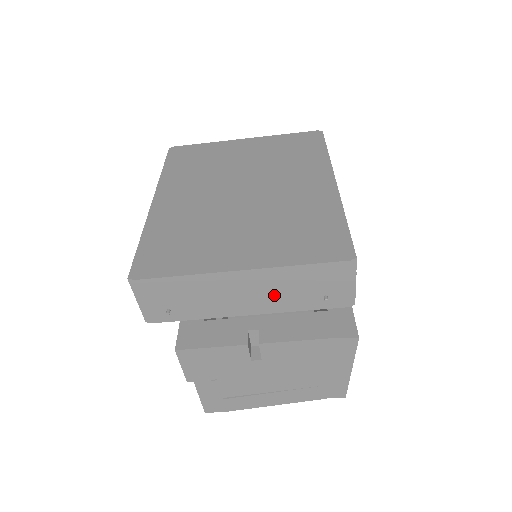
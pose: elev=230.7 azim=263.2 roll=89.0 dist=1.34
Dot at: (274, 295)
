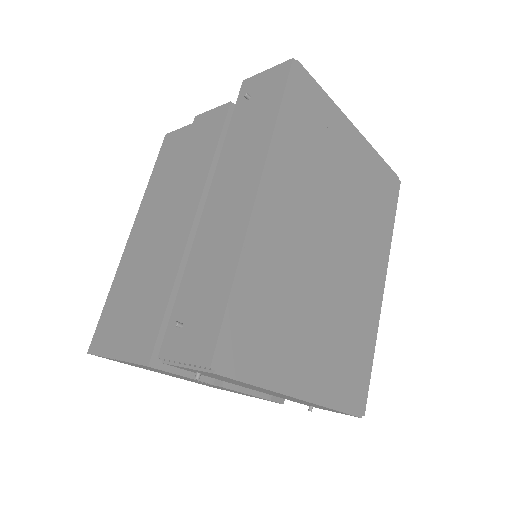
Dot at: (288, 398)
